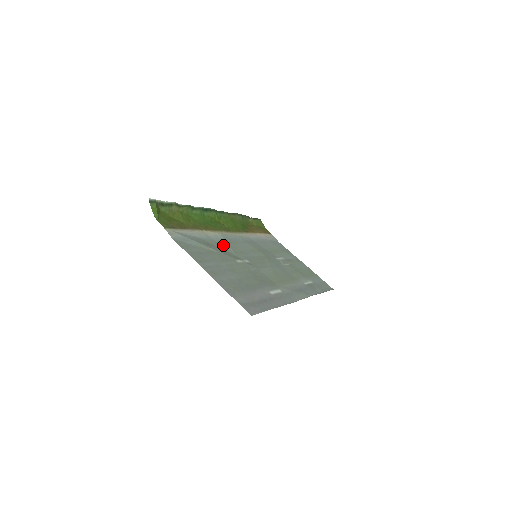
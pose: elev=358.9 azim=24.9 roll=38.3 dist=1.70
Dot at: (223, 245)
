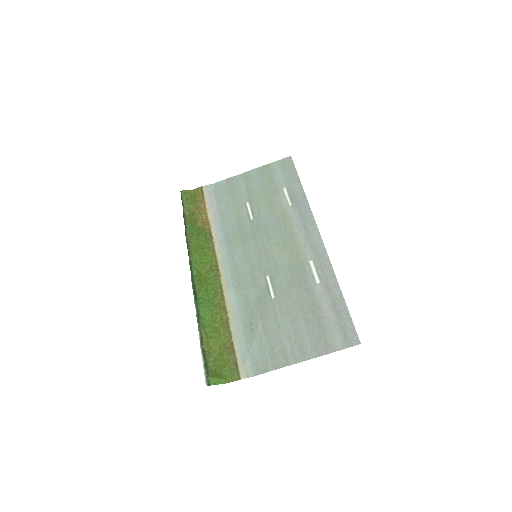
Dot at: (246, 299)
